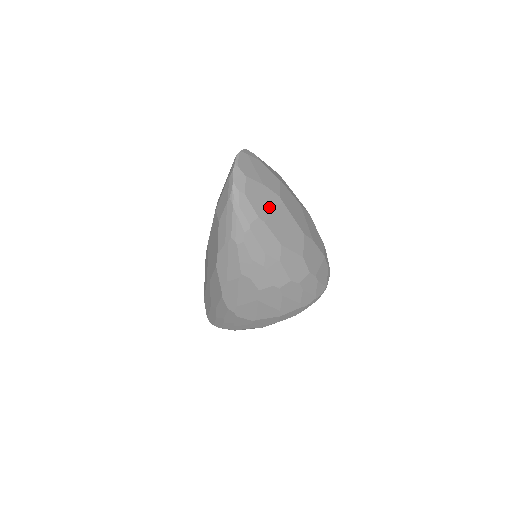
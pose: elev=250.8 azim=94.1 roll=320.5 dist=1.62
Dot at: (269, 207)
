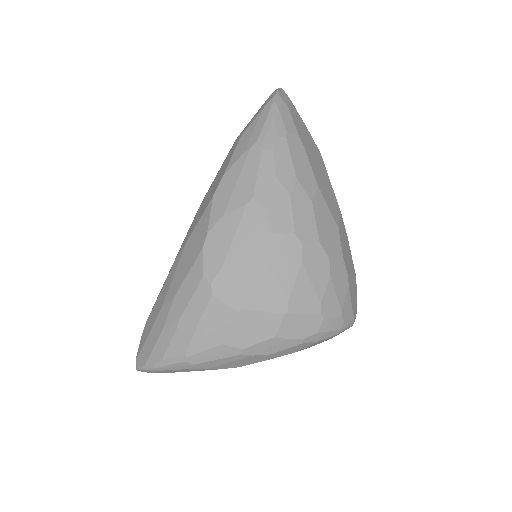
Dot at: (309, 144)
